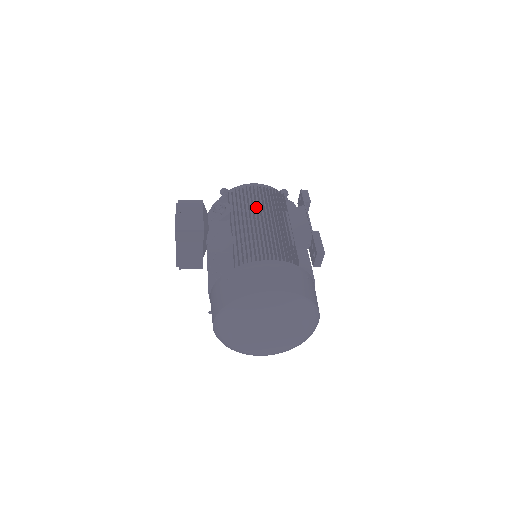
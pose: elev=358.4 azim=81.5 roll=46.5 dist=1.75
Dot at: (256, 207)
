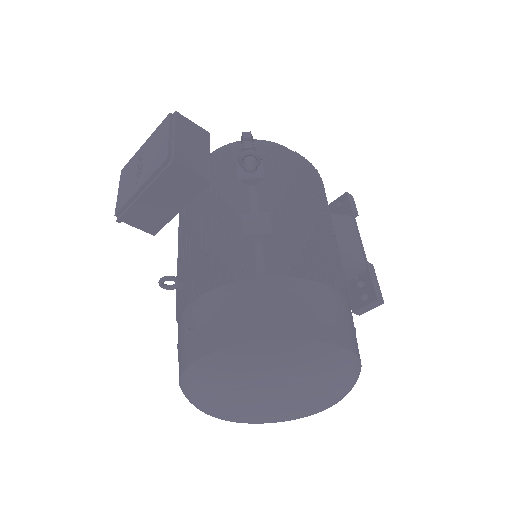
Dot at: occluded
